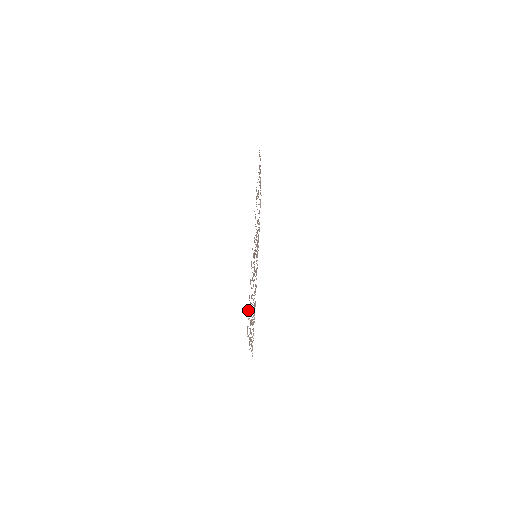
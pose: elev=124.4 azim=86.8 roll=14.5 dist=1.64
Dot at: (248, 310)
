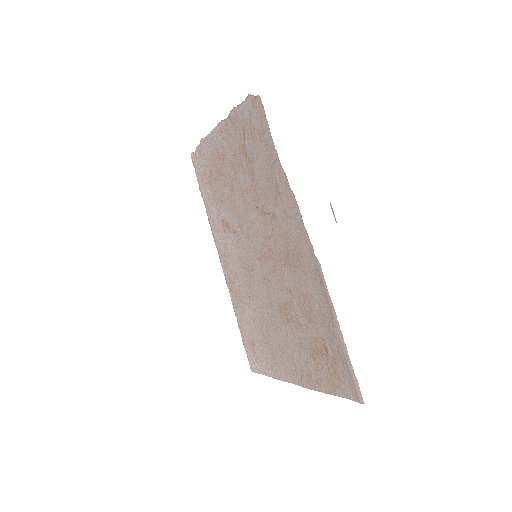
Dot at: (348, 361)
